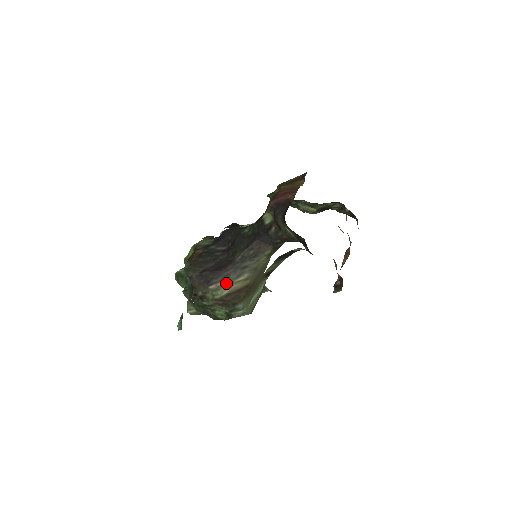
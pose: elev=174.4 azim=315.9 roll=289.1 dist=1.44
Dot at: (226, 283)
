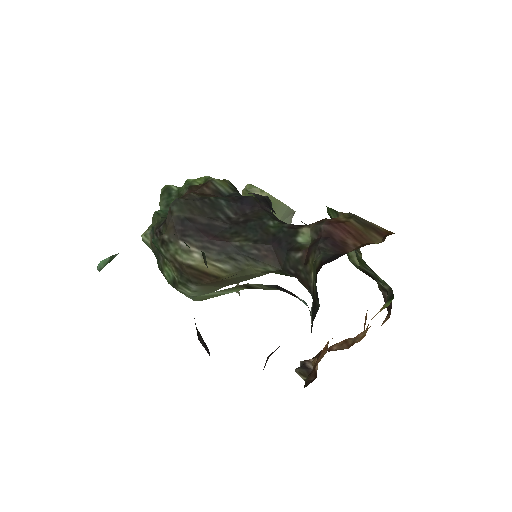
Dot at: (200, 254)
